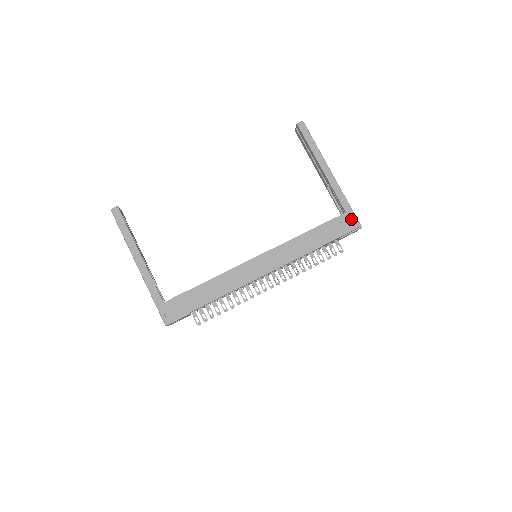
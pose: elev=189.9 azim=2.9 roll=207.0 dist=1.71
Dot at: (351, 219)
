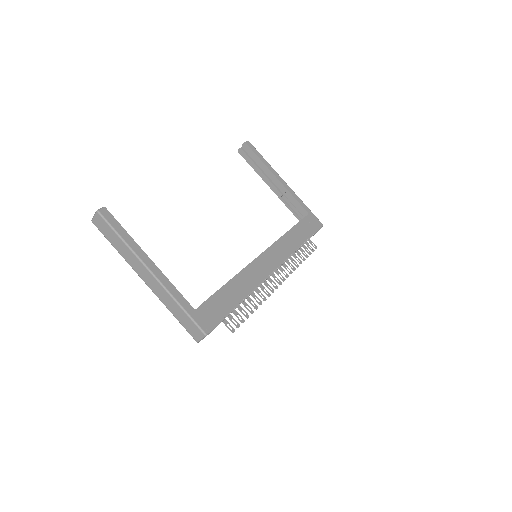
Dot at: (314, 219)
